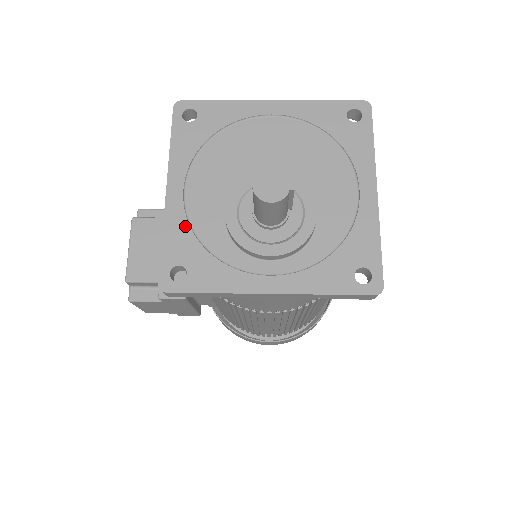
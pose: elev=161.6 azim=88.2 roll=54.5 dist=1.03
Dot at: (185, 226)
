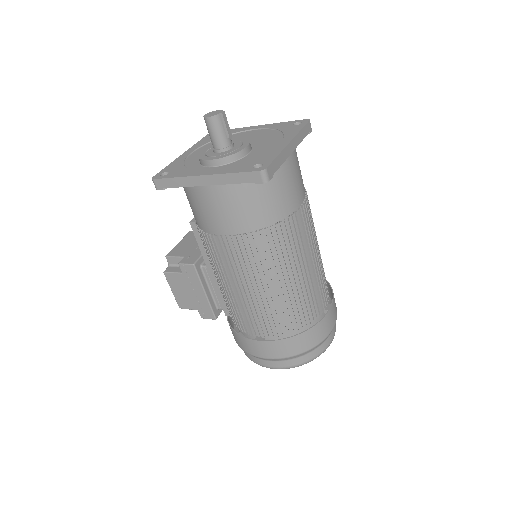
Dot at: (182, 161)
